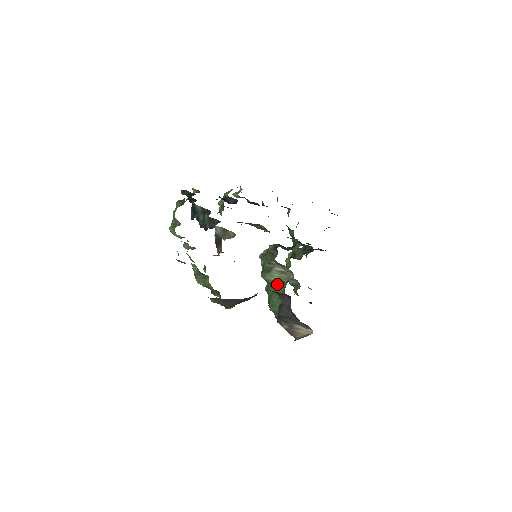
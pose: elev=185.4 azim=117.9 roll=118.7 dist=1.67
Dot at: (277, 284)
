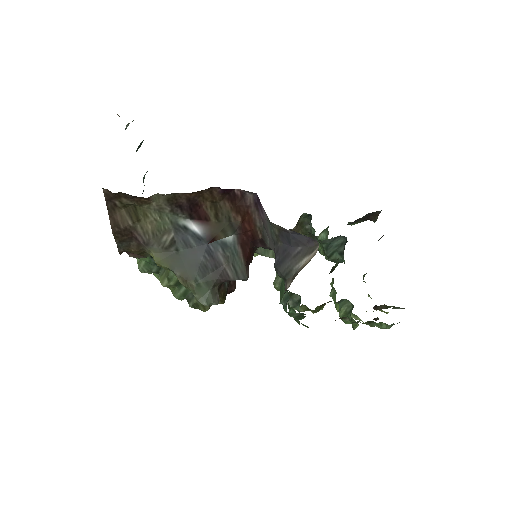
Dot at: occluded
